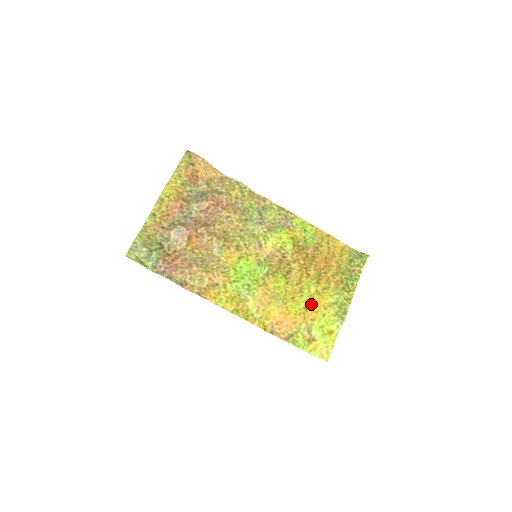
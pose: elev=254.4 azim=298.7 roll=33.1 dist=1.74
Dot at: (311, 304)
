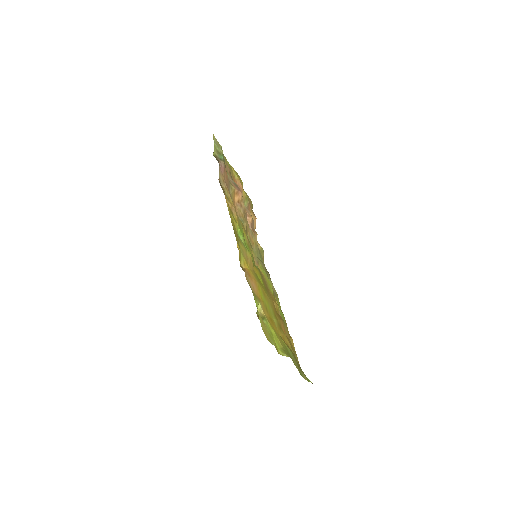
Dot at: (270, 318)
